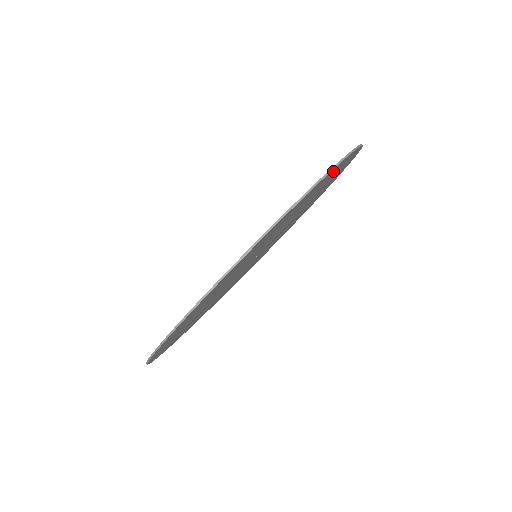
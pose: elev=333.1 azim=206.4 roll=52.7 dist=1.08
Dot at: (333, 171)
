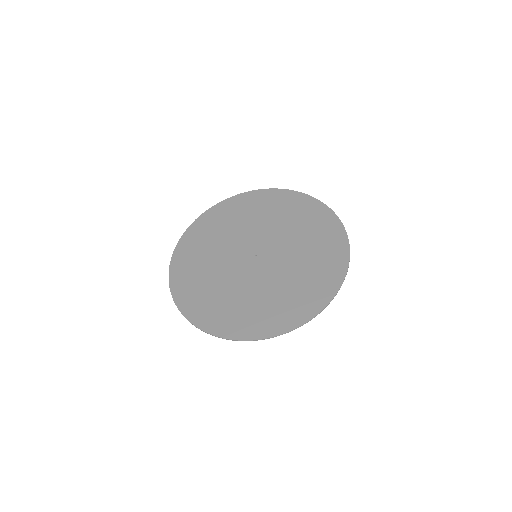
Dot at: (335, 230)
